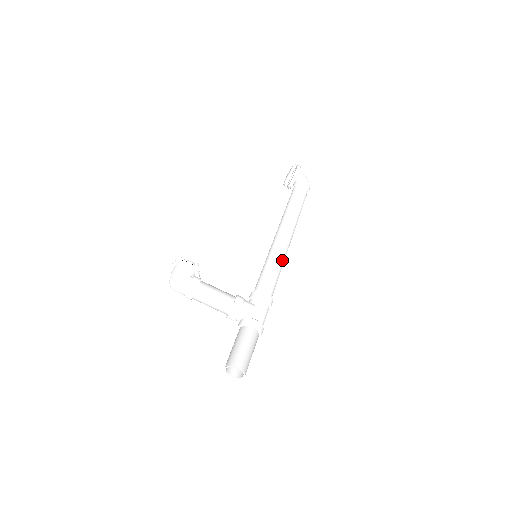
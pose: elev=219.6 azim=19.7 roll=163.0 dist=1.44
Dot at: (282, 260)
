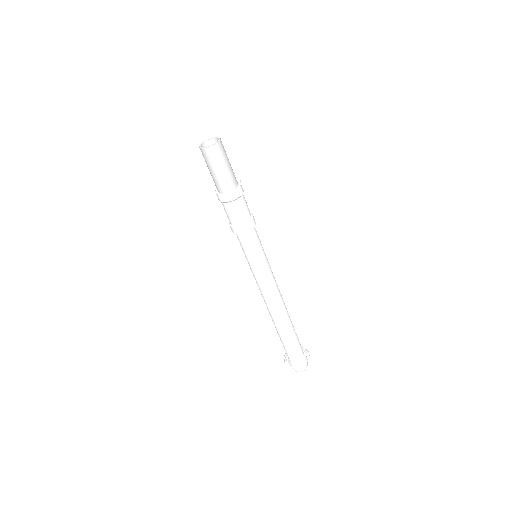
Dot at: (269, 271)
